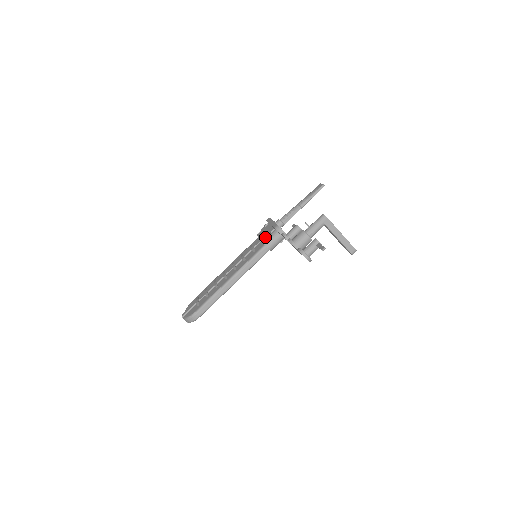
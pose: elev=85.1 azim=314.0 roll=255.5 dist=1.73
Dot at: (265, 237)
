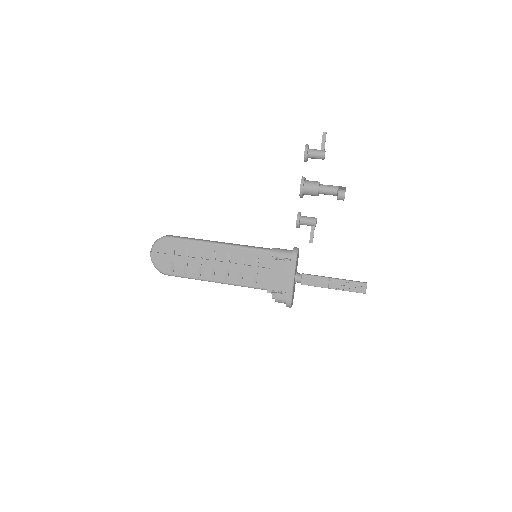
Dot at: occluded
